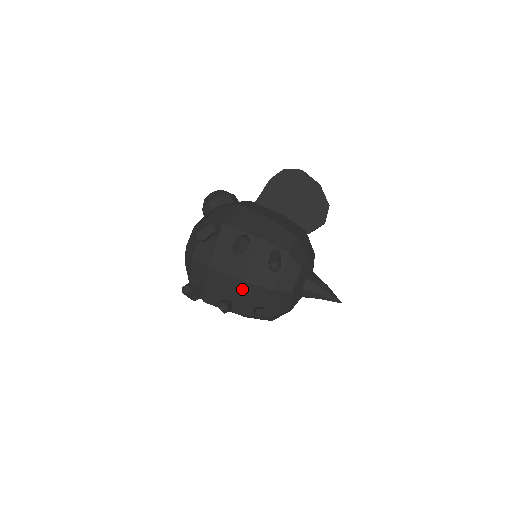
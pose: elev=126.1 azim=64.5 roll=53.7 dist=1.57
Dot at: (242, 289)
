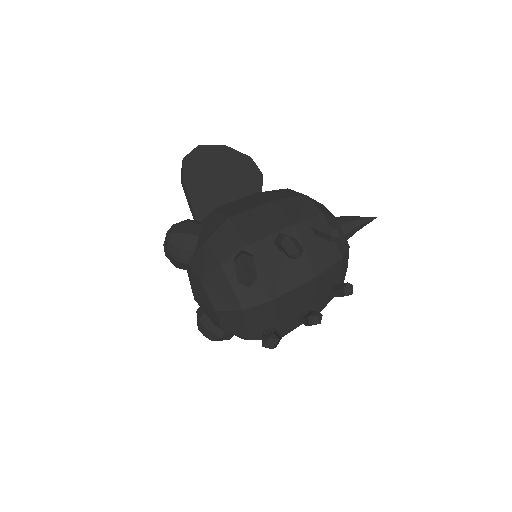
Dot at: (316, 286)
